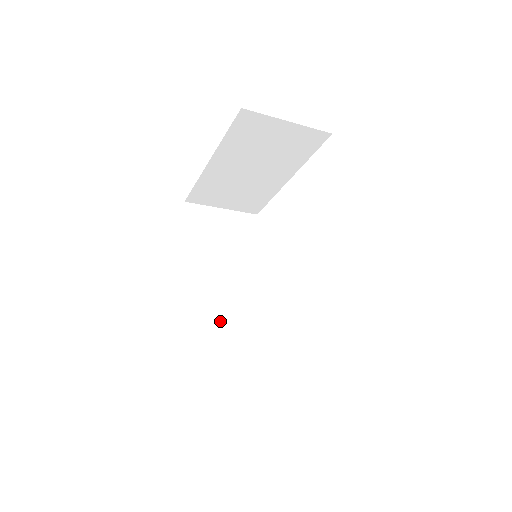
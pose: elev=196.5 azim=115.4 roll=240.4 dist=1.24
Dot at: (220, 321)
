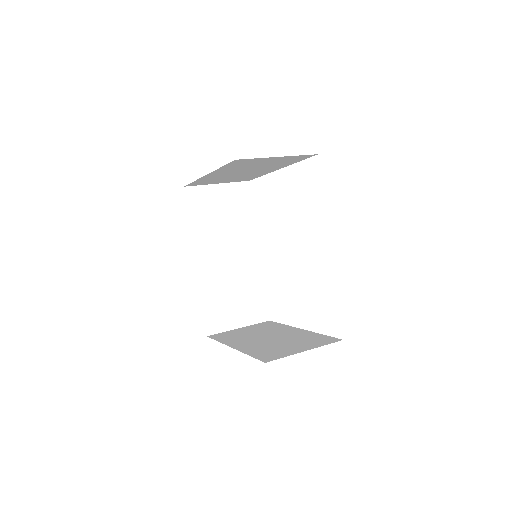
Dot at: (229, 289)
